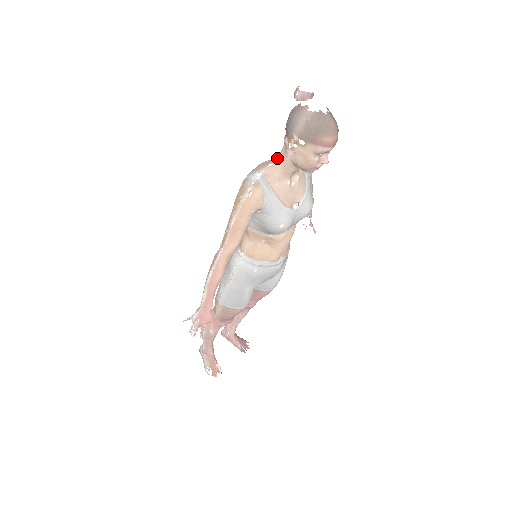
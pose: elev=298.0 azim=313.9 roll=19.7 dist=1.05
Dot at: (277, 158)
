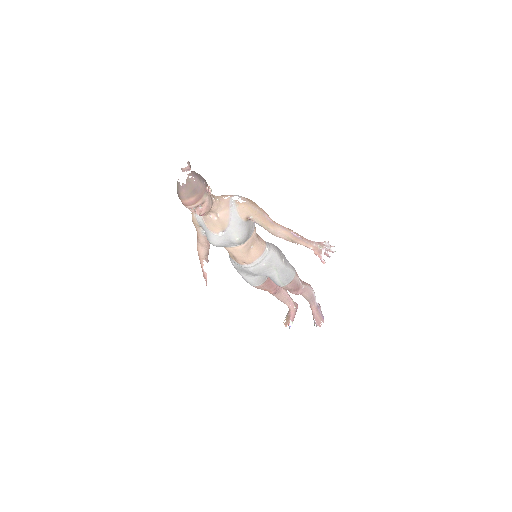
Dot at: occluded
